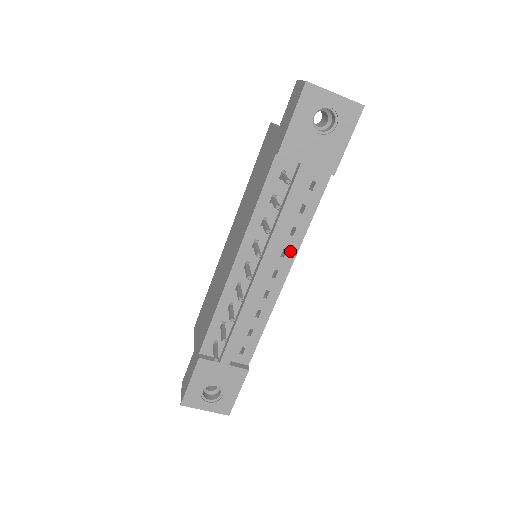
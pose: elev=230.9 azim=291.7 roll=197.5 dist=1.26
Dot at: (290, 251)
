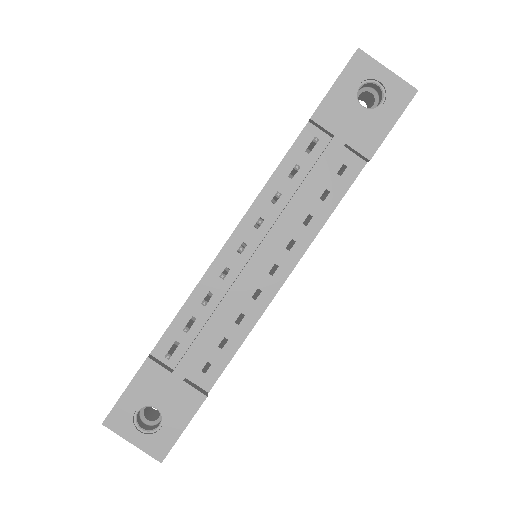
Dot at: (299, 244)
